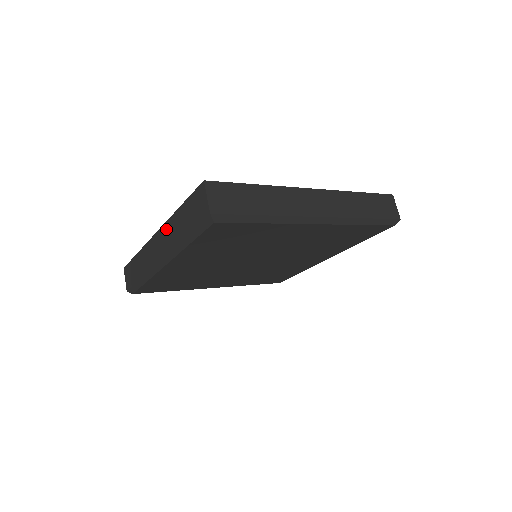
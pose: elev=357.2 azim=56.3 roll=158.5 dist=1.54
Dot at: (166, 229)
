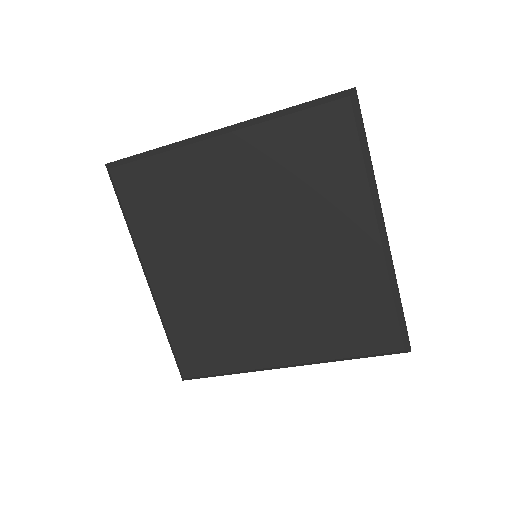
Dot at: occluded
